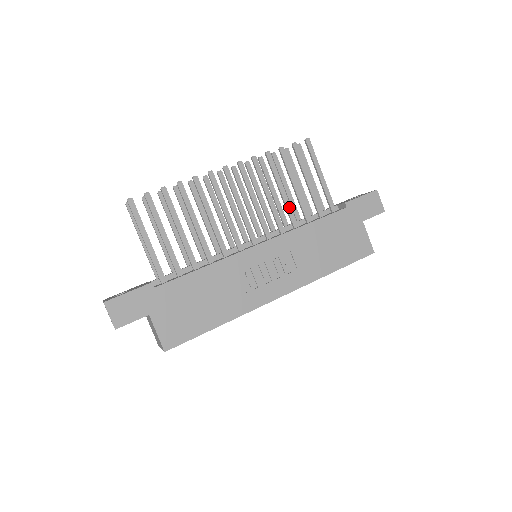
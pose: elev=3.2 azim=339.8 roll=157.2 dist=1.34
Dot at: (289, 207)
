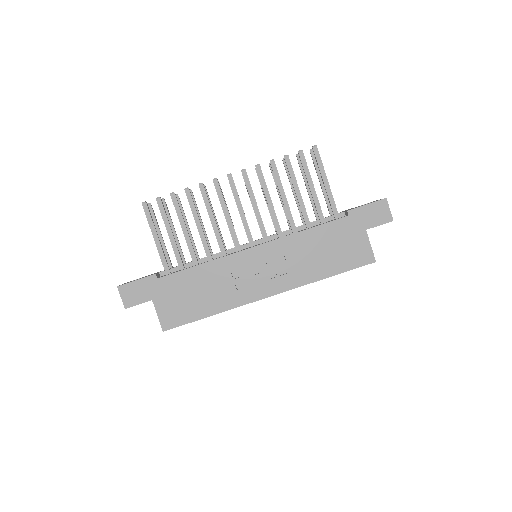
Dot at: (289, 213)
